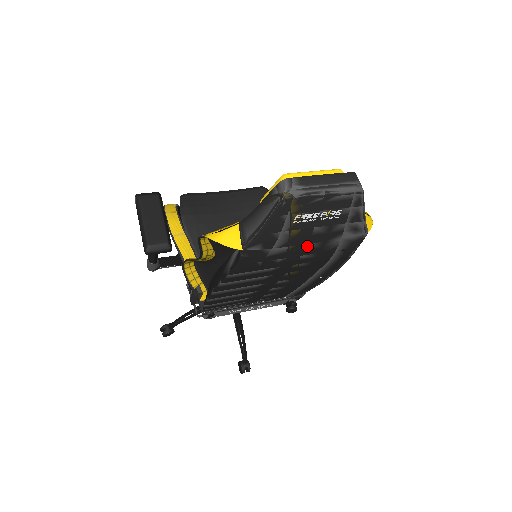
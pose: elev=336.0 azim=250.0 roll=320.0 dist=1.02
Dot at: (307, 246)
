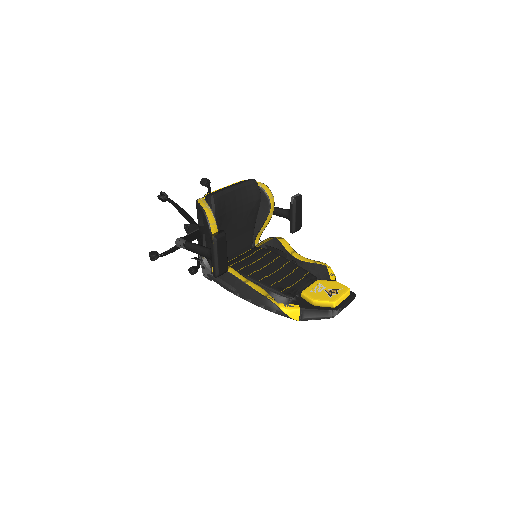
Dot at: occluded
